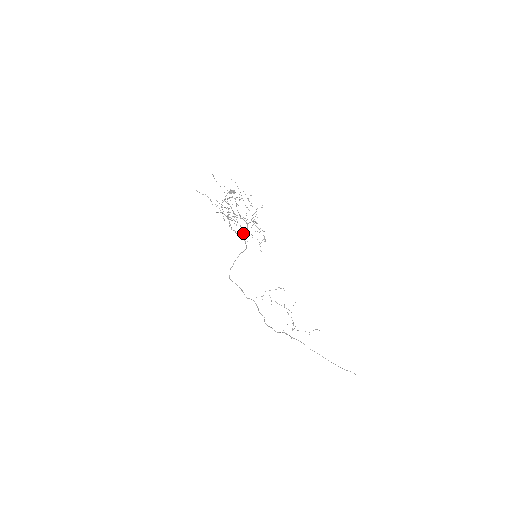
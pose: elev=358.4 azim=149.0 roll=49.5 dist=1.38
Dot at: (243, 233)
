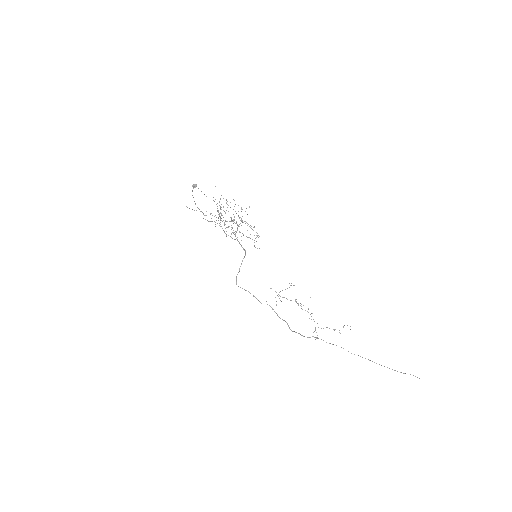
Dot at: (234, 234)
